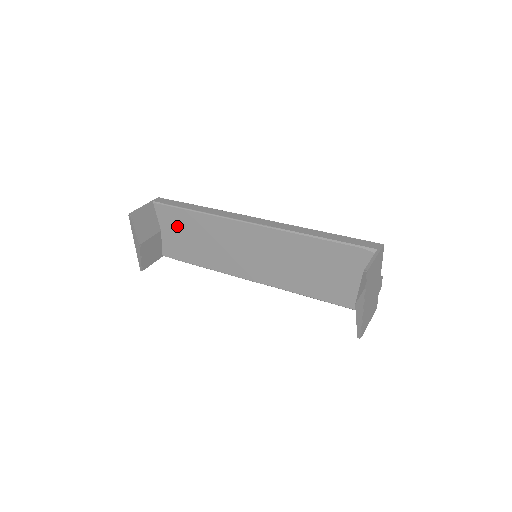
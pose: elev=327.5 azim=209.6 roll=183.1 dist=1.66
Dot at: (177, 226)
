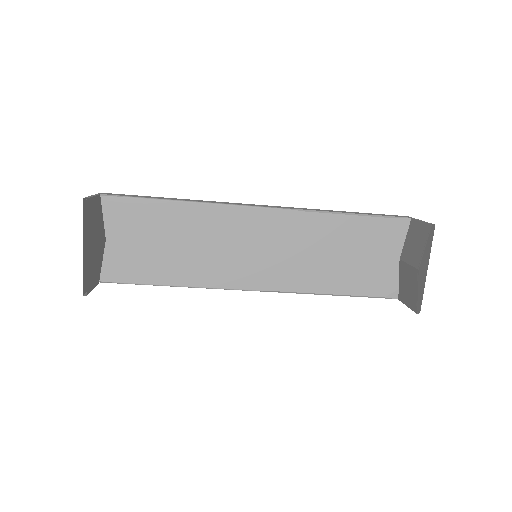
Dot at: (139, 228)
